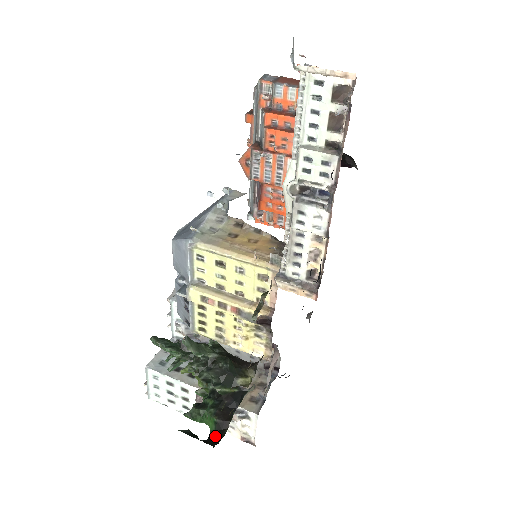
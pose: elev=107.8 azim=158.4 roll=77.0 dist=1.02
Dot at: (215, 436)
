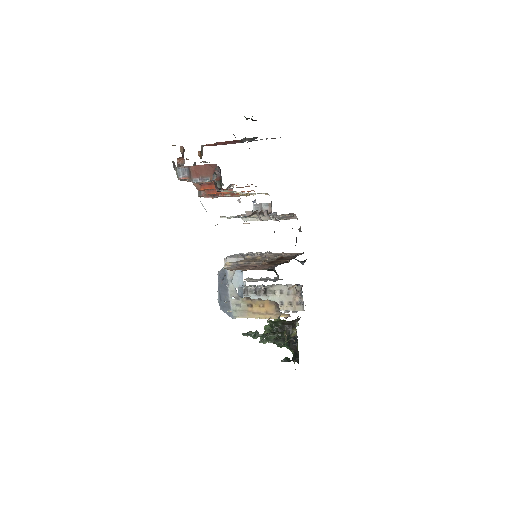
Dot at: (296, 356)
